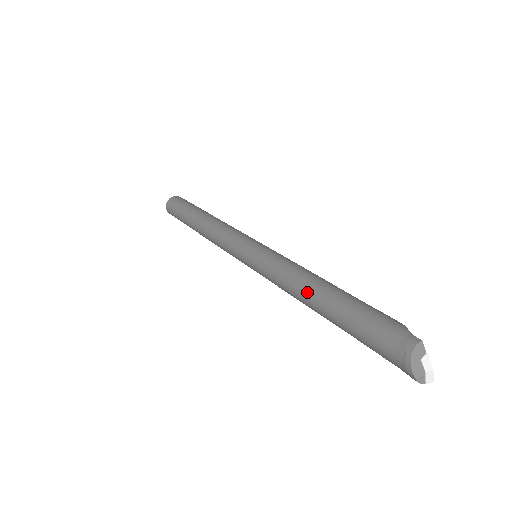
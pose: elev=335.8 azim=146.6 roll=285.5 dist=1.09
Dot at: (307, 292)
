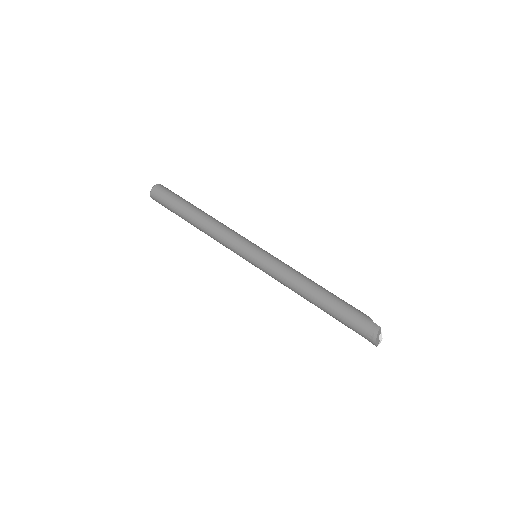
Dot at: (308, 293)
